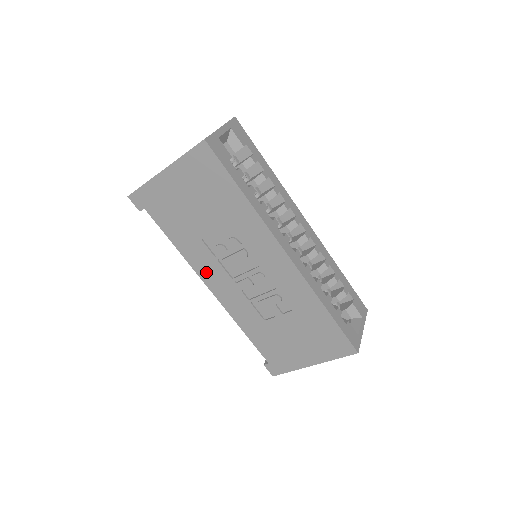
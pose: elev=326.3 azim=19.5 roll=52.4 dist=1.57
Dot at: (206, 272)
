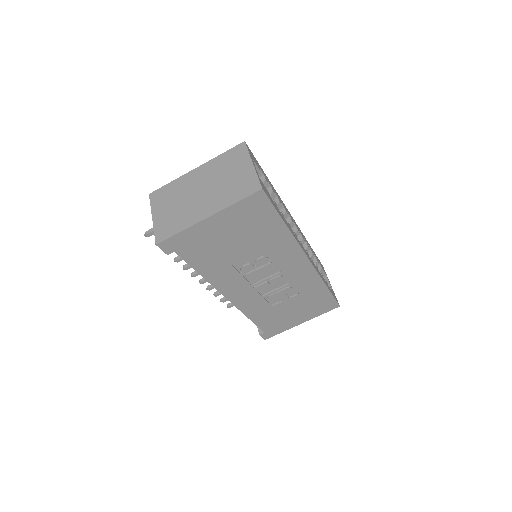
Dot at: (227, 287)
